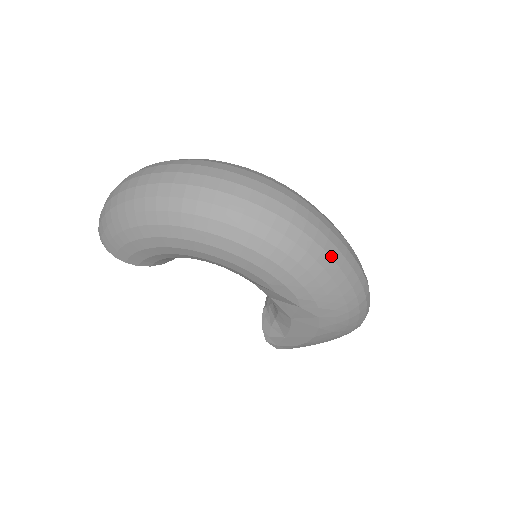
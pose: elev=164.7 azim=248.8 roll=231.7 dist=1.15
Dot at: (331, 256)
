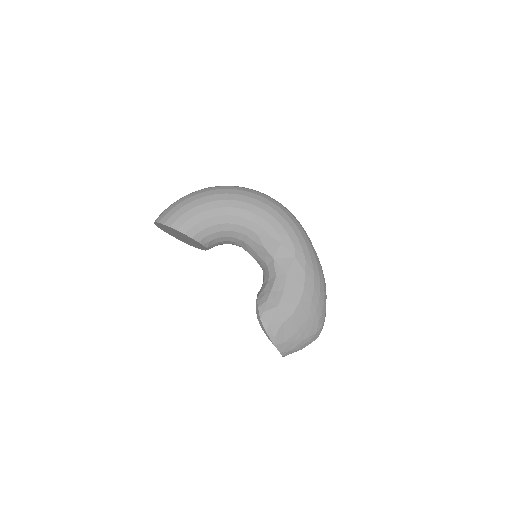
Dot at: (308, 237)
